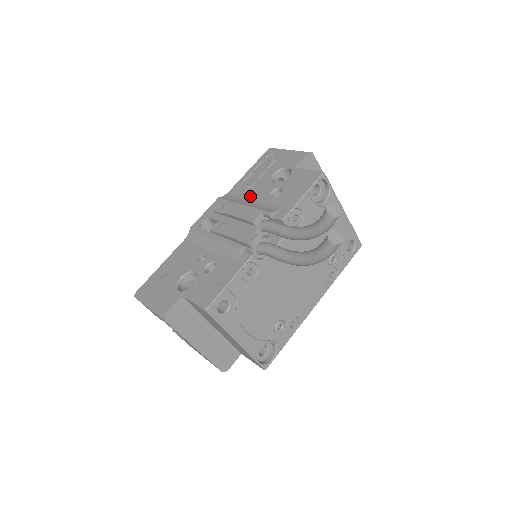
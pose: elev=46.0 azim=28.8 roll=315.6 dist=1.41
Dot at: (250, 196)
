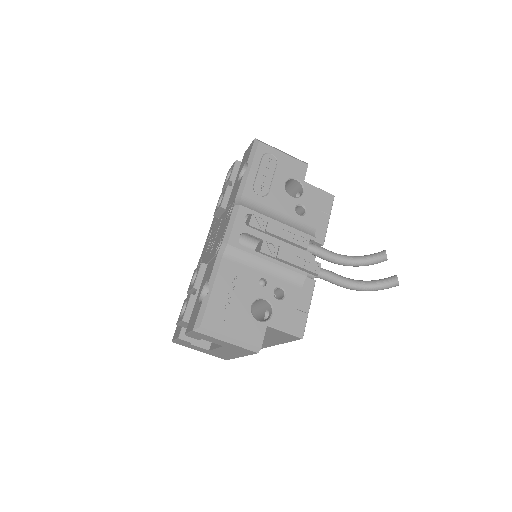
Dot at: (274, 208)
